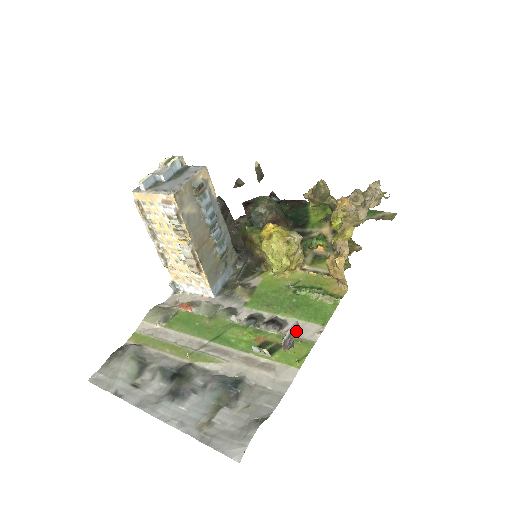
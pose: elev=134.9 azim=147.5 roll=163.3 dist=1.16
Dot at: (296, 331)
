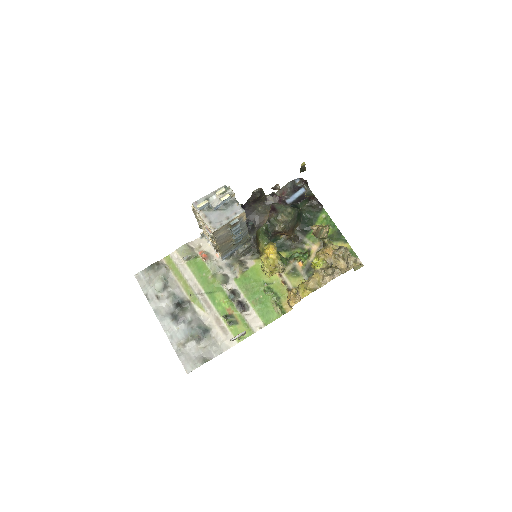
Dot at: (242, 335)
